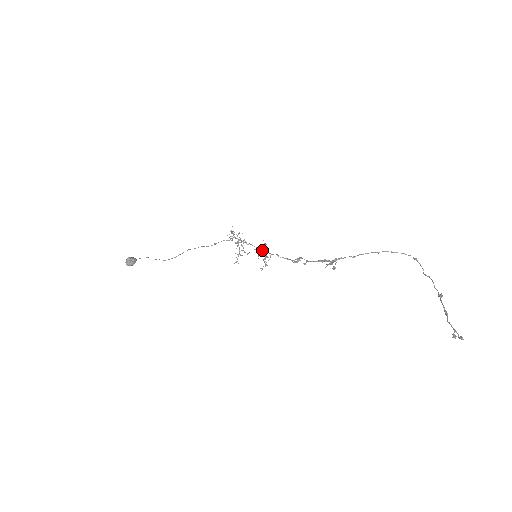
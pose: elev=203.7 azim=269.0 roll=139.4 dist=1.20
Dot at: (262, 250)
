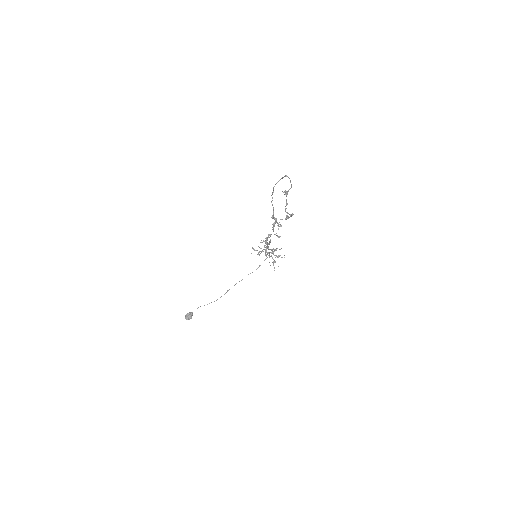
Dot at: (266, 248)
